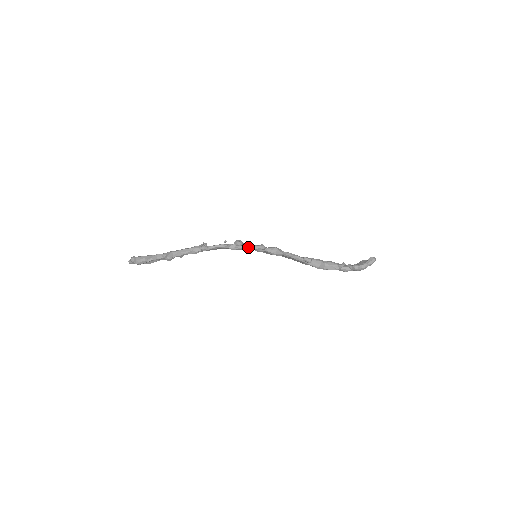
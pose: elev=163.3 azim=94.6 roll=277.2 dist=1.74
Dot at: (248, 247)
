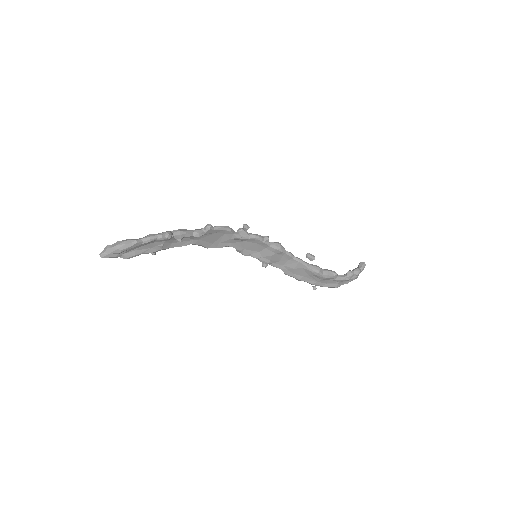
Dot at: (254, 234)
